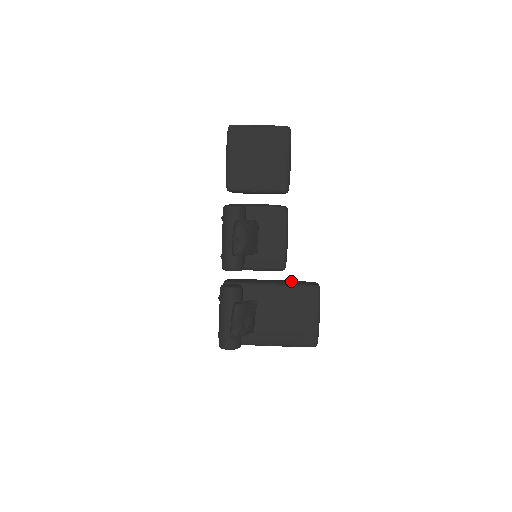
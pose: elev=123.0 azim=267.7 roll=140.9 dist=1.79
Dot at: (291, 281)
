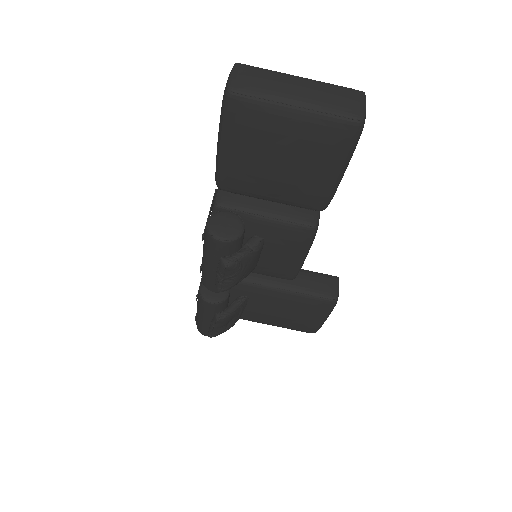
Dot at: (302, 280)
